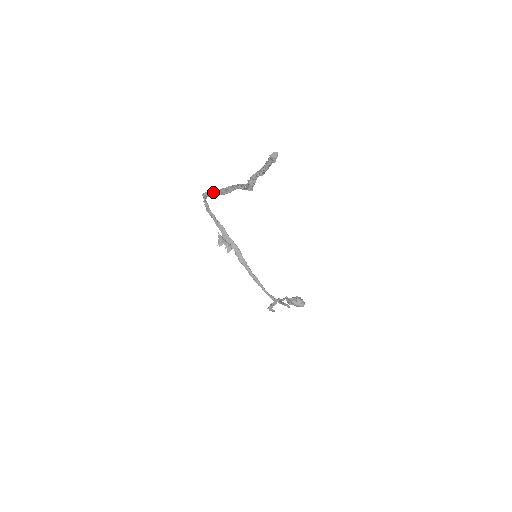
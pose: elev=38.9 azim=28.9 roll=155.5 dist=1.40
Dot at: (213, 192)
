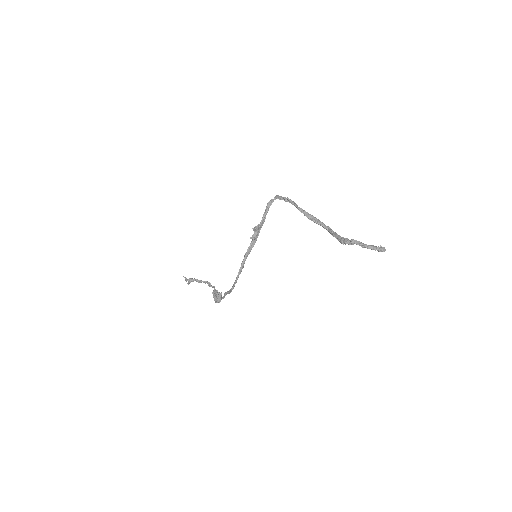
Dot at: (299, 207)
